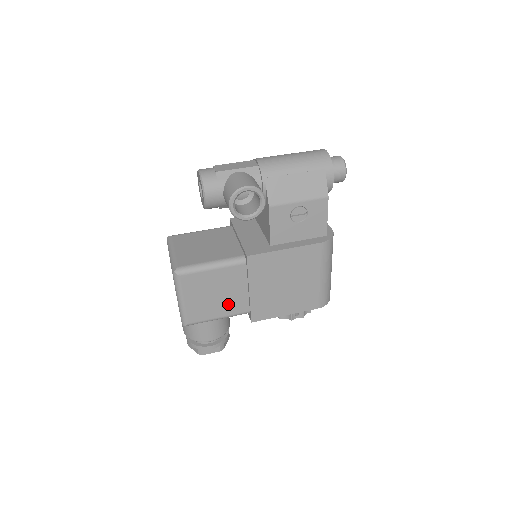
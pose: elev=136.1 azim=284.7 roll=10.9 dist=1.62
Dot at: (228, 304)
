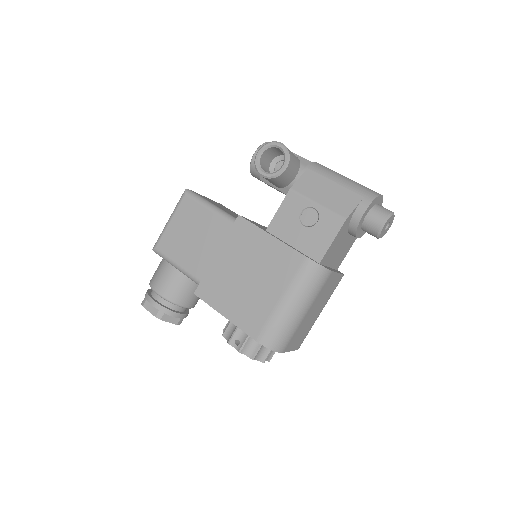
Dot at: (194, 257)
